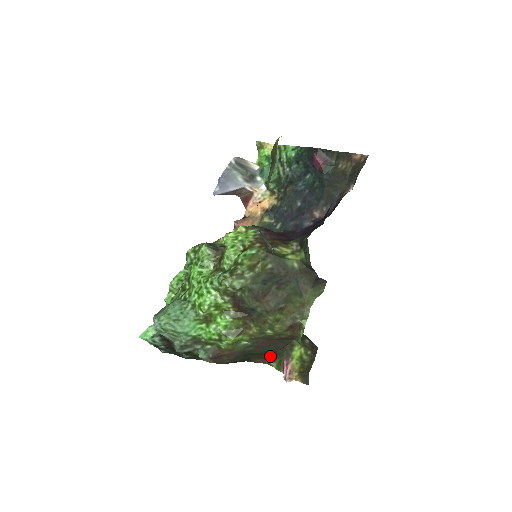
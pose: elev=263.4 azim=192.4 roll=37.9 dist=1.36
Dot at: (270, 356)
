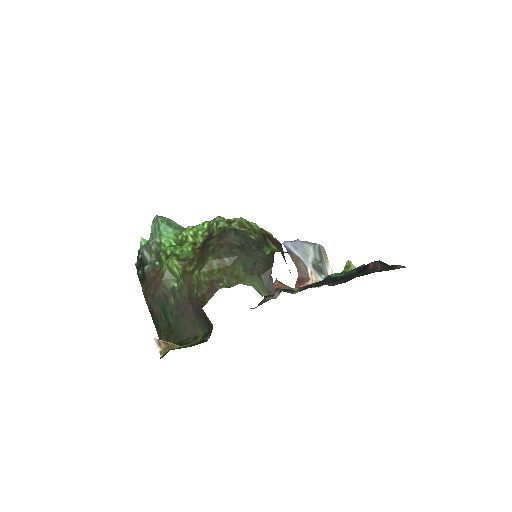
Dot at: occluded
